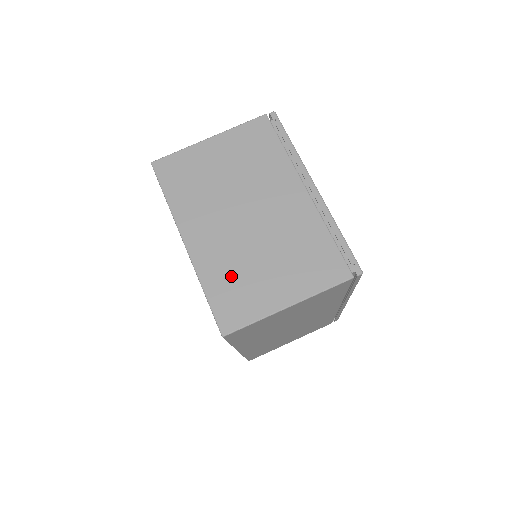
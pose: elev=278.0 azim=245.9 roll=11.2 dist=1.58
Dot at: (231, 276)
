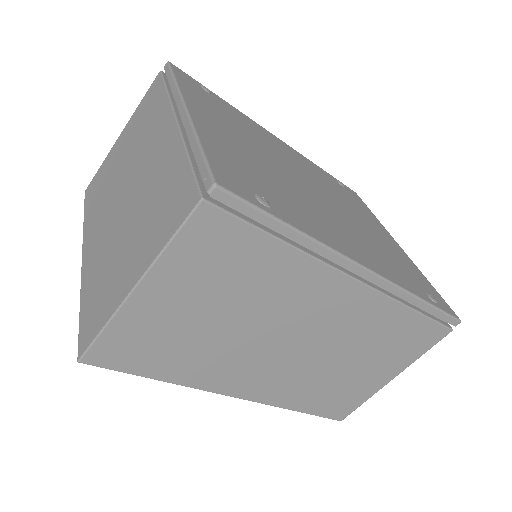
Dot at: (100, 275)
